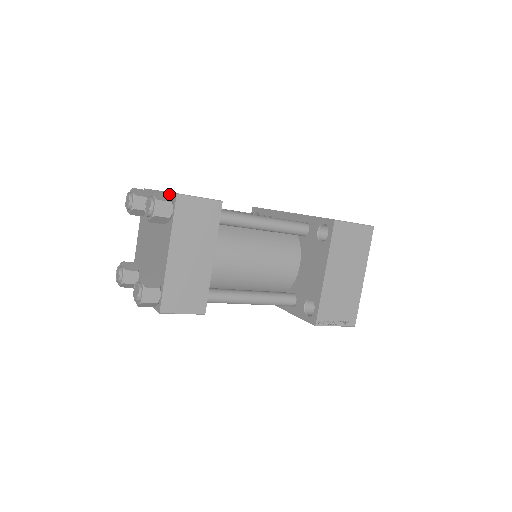
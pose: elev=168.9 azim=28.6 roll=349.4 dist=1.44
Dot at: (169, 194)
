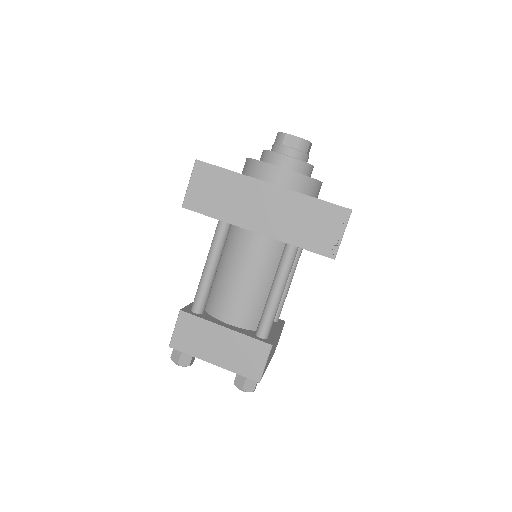
Dot at: (247, 379)
